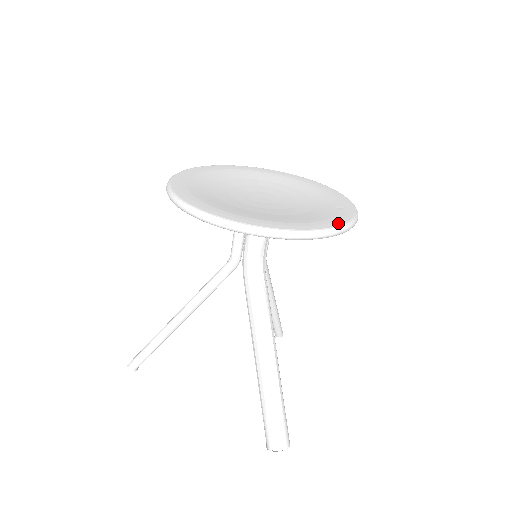
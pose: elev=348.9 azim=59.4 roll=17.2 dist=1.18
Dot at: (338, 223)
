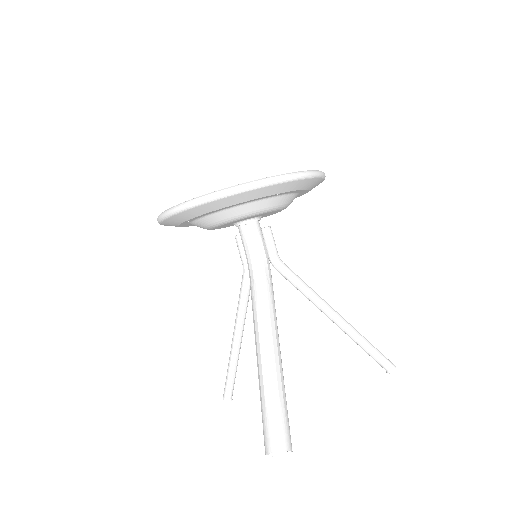
Dot at: (244, 183)
